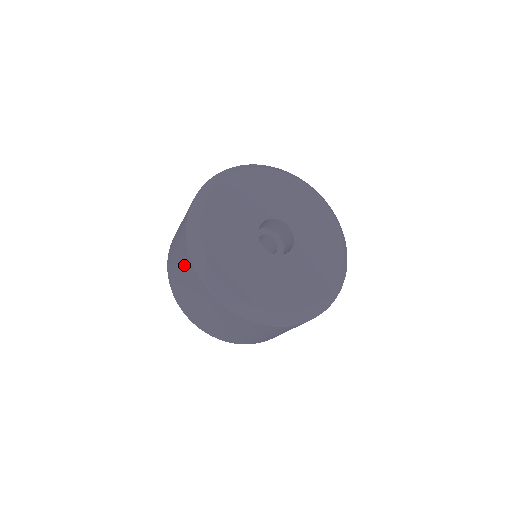
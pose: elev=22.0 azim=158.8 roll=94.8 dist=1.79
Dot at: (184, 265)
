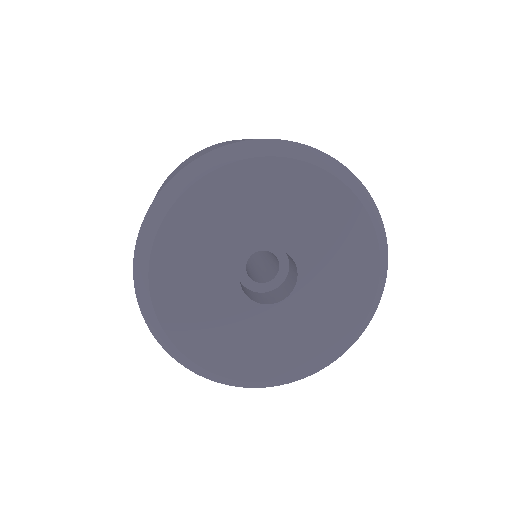
Dot at: occluded
